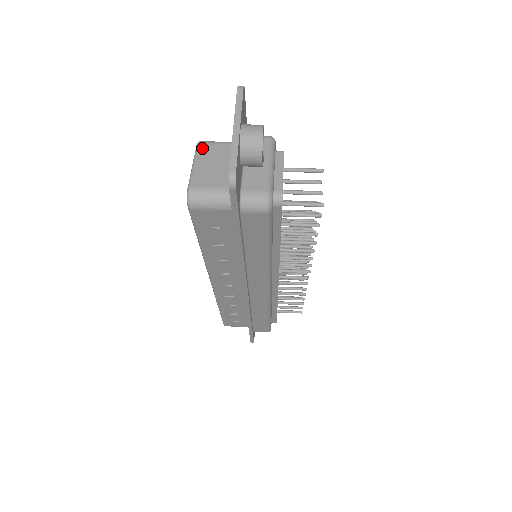
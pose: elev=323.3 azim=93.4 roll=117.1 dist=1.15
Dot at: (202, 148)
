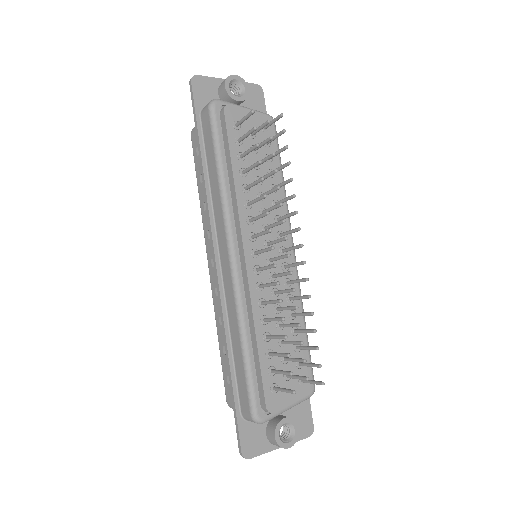
Dot at: occluded
